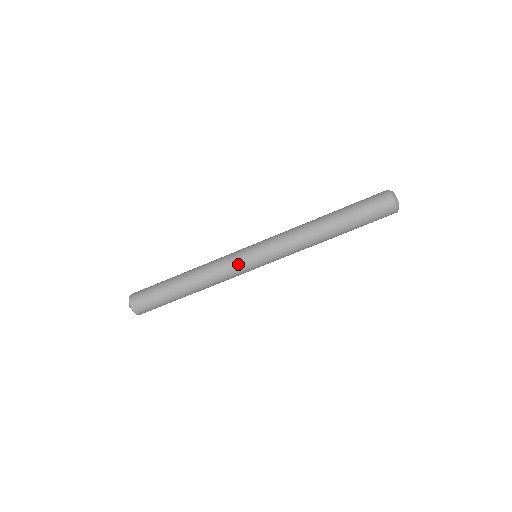
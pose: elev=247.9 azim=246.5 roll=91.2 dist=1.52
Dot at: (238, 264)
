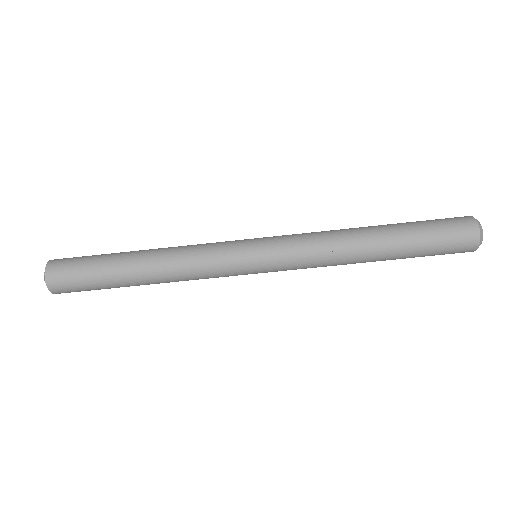
Dot at: (230, 271)
